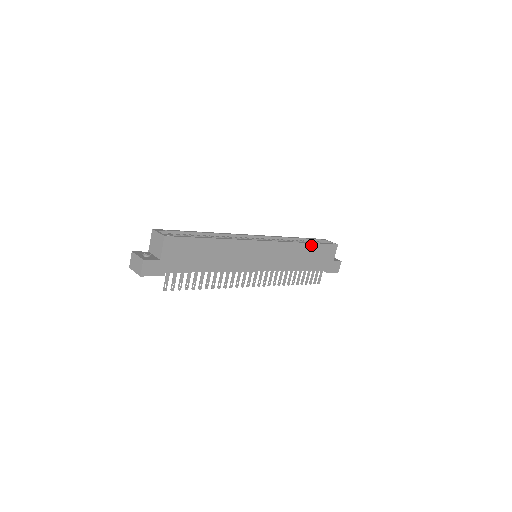
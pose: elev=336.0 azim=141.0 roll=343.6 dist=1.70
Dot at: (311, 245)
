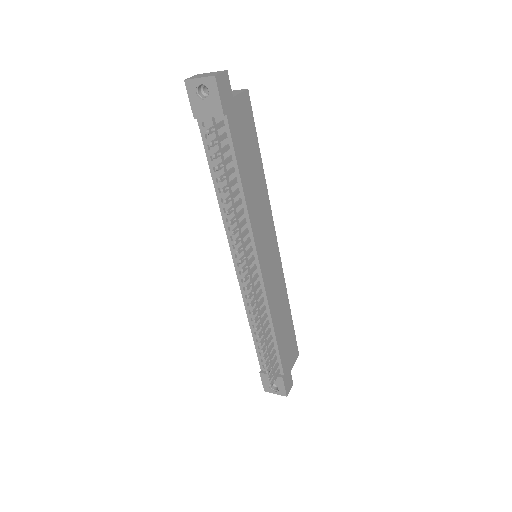
Dot at: (290, 316)
